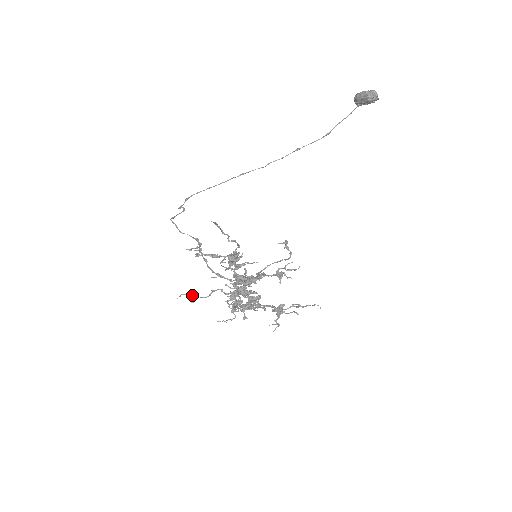
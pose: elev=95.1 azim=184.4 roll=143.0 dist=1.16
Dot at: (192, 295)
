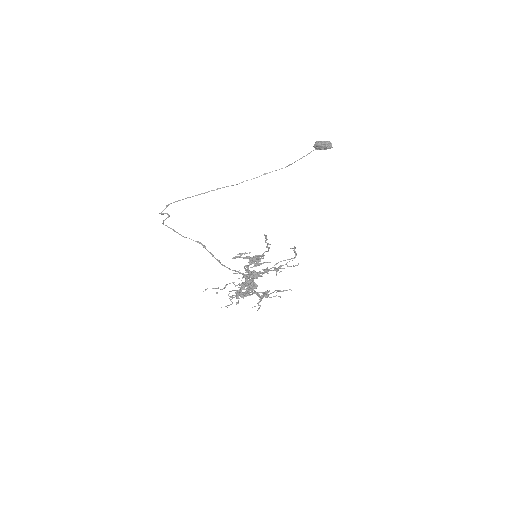
Dot at: (216, 288)
